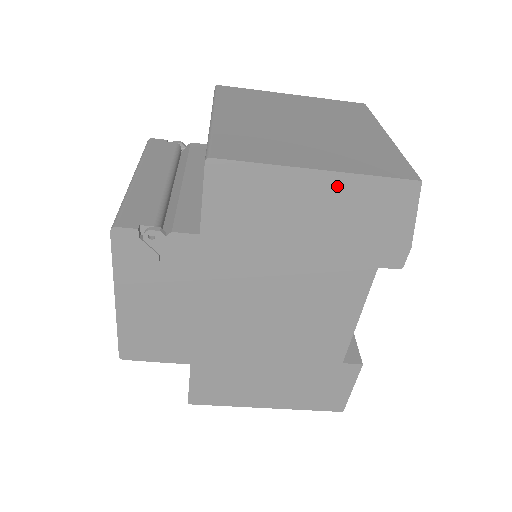
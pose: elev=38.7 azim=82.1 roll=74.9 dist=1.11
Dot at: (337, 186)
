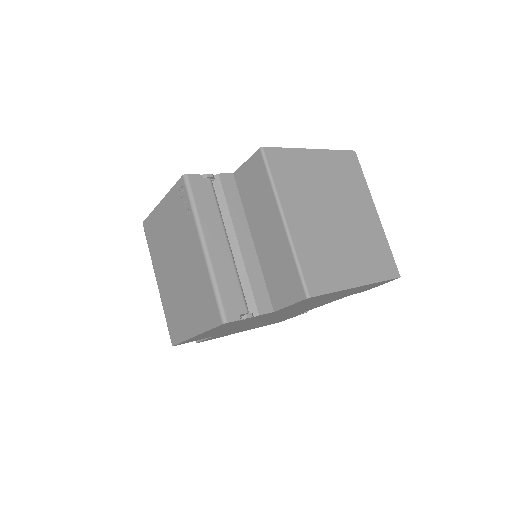
Dot at: occluded
